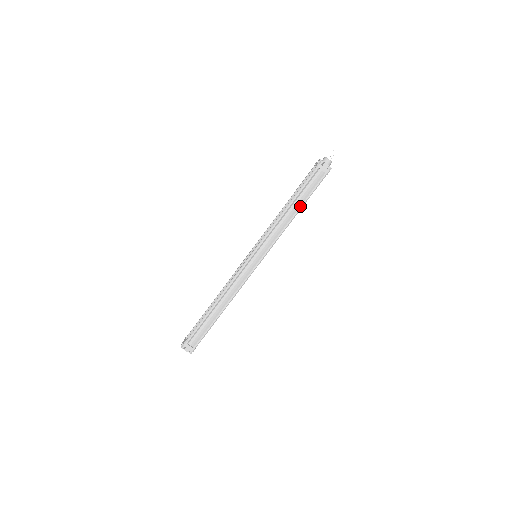
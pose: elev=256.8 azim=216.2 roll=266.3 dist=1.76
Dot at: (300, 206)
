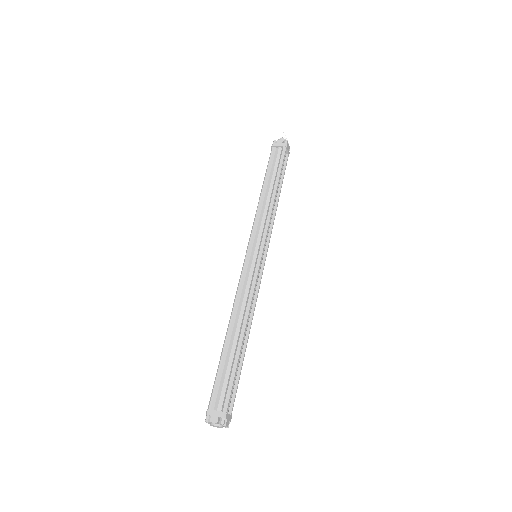
Dot at: (275, 182)
